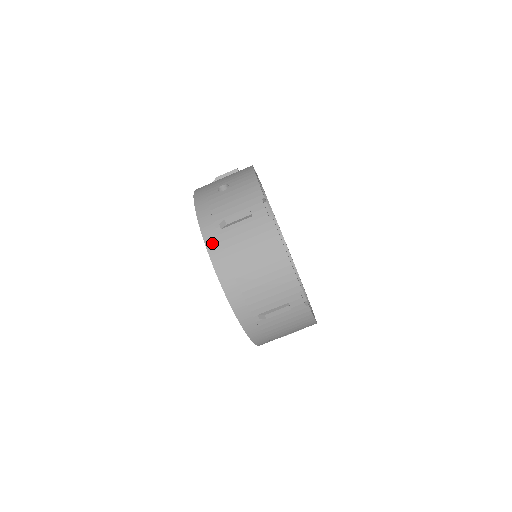
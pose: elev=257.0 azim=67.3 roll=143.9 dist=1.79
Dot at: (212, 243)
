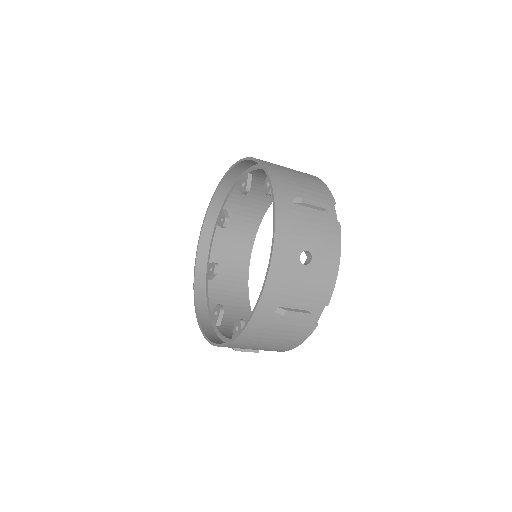
Dot at: (258, 319)
